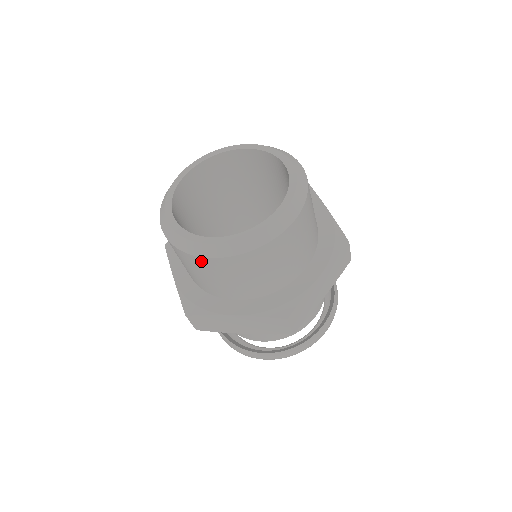
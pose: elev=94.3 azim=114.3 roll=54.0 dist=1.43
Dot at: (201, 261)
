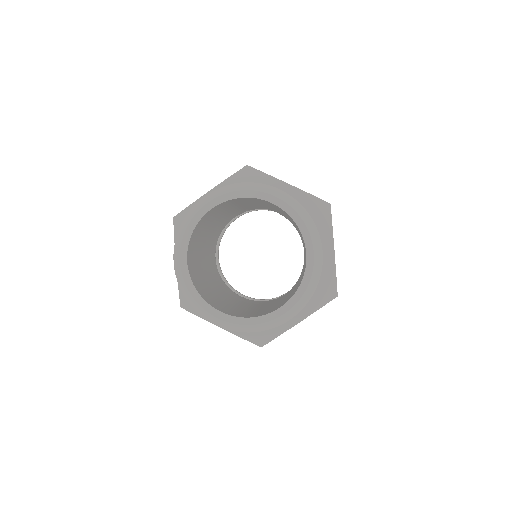
Dot at: occluded
